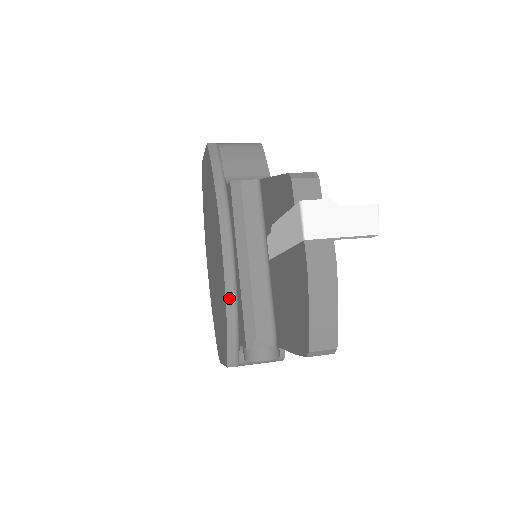
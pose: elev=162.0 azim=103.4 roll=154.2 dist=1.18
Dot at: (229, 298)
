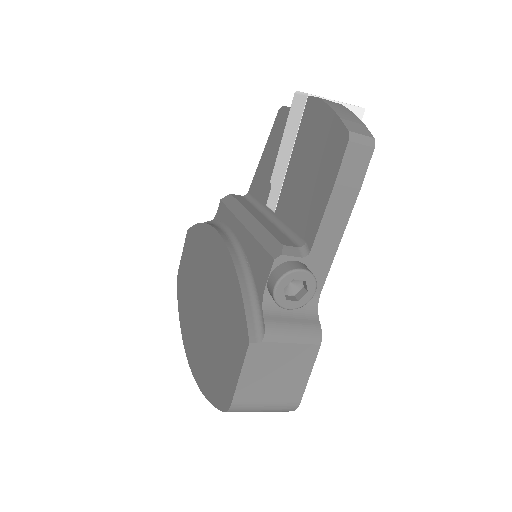
Dot at: (237, 264)
